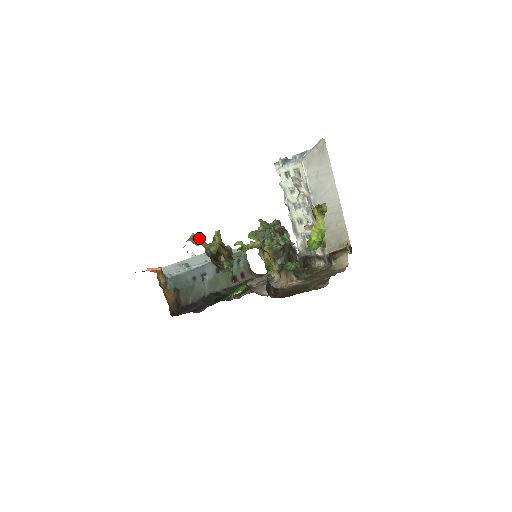
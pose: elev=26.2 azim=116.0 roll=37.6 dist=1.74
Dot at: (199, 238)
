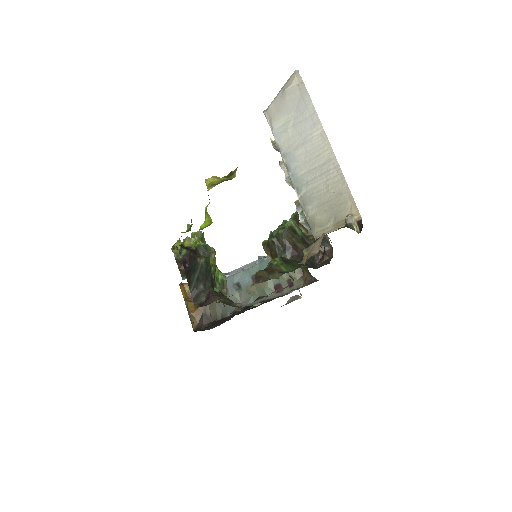
Dot at: occluded
